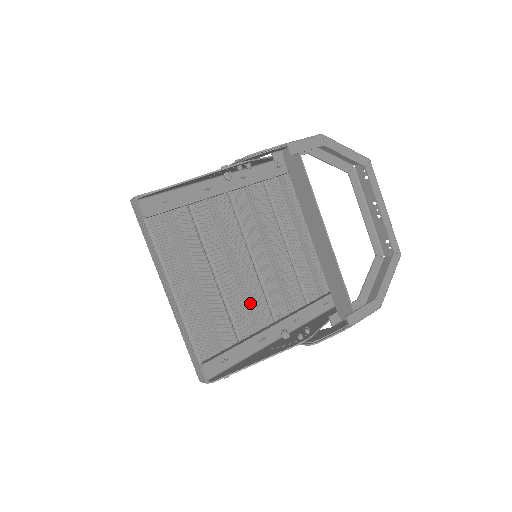
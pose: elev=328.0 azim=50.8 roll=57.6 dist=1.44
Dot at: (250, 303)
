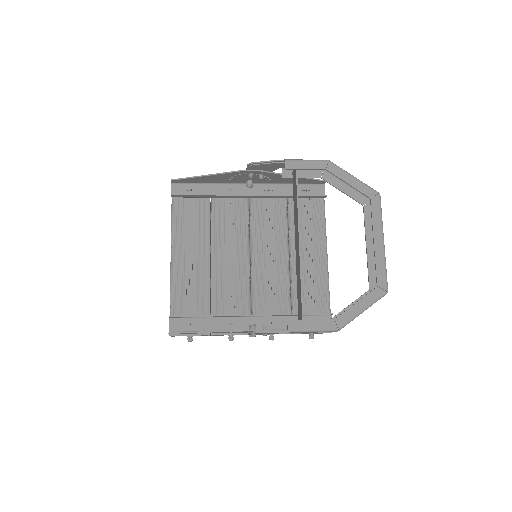
Dot at: (234, 291)
